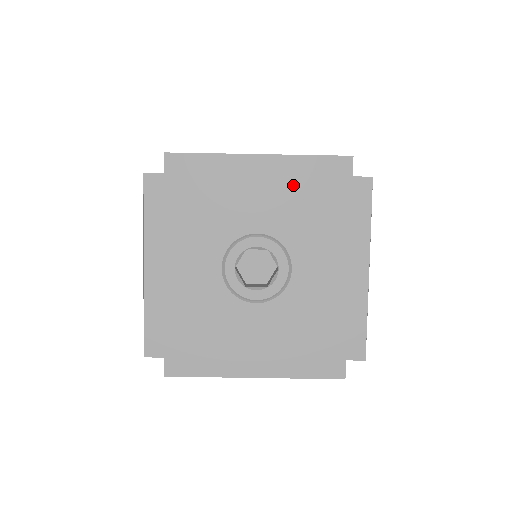
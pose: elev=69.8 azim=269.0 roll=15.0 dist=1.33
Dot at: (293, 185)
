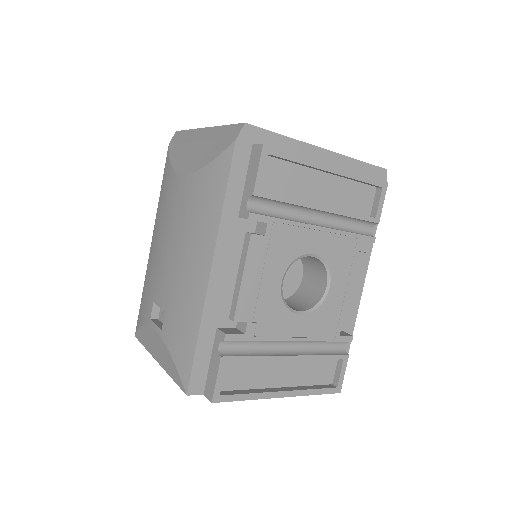
Dot at: occluded
